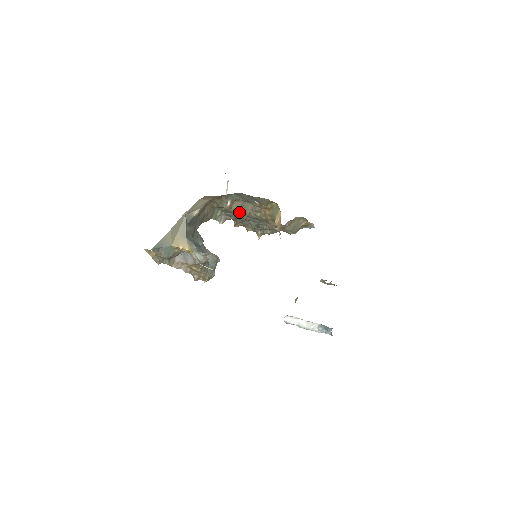
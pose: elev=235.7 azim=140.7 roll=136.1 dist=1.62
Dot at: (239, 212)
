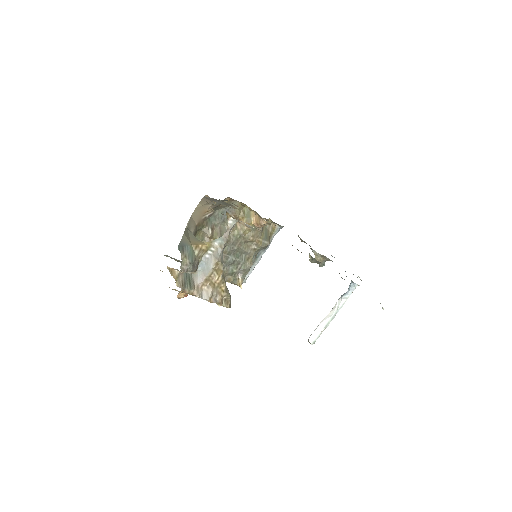
Dot at: occluded
